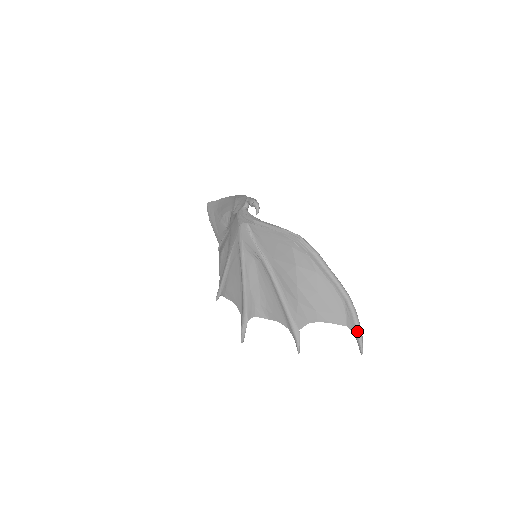
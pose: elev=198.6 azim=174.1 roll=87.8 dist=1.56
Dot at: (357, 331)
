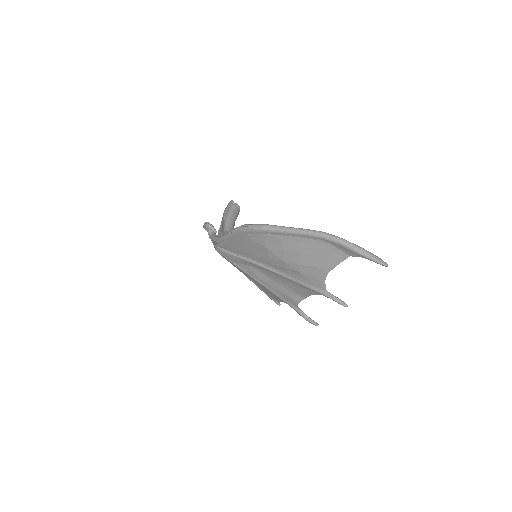
Dot at: (359, 254)
